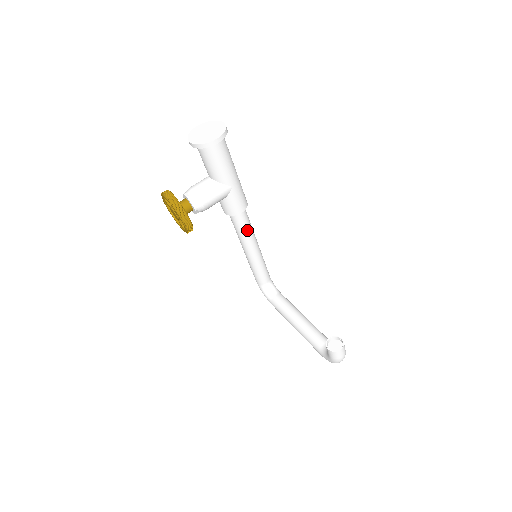
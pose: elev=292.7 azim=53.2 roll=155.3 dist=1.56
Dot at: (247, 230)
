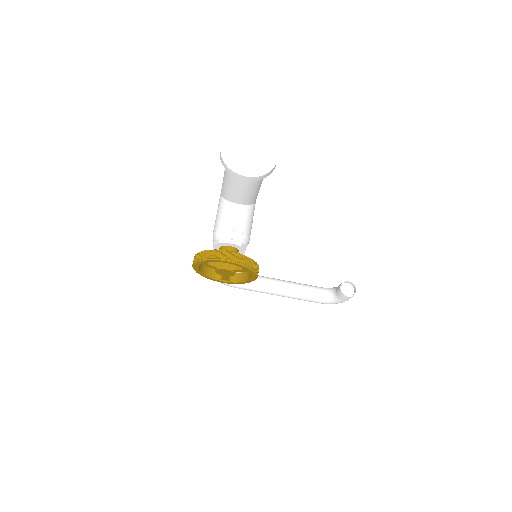
Dot at: occluded
